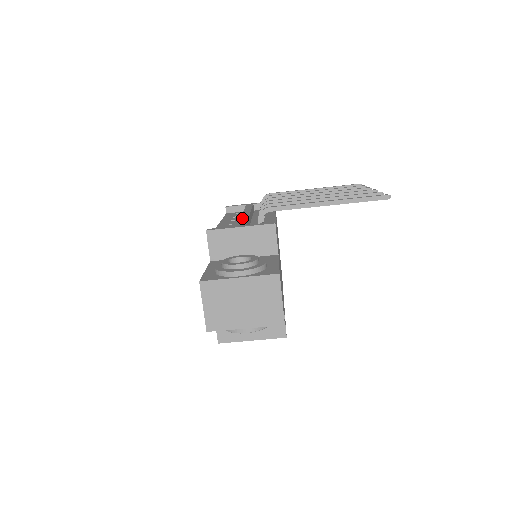
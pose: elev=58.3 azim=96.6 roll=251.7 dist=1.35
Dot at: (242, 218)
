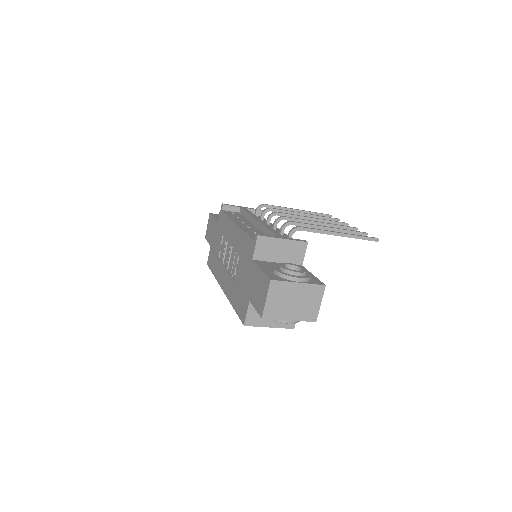
Dot at: (268, 227)
